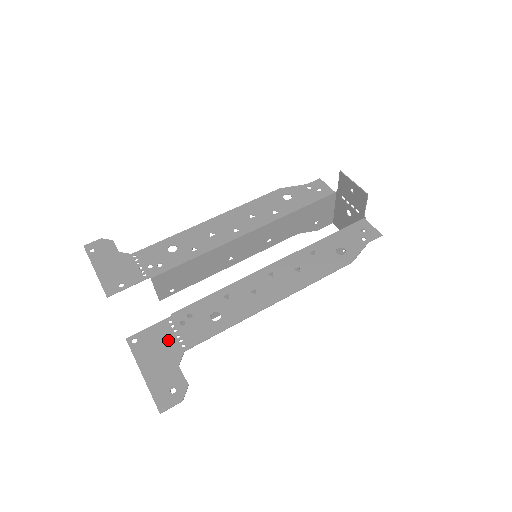
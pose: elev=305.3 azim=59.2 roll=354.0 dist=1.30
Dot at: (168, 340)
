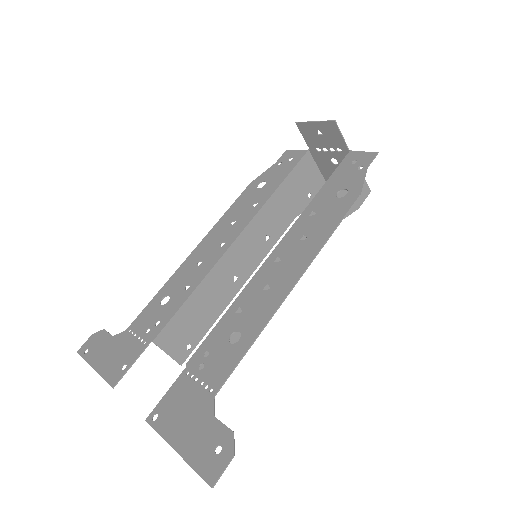
Dot at: (192, 394)
